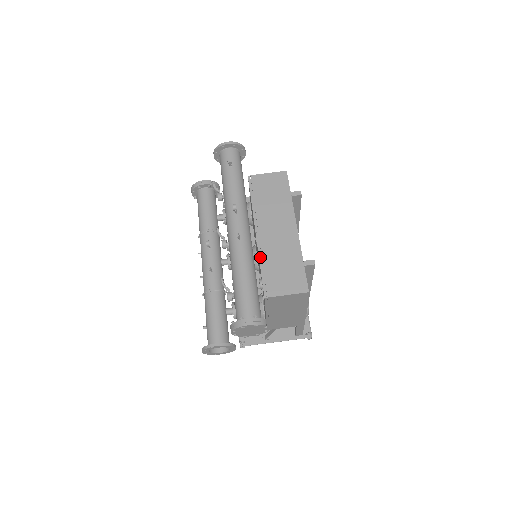
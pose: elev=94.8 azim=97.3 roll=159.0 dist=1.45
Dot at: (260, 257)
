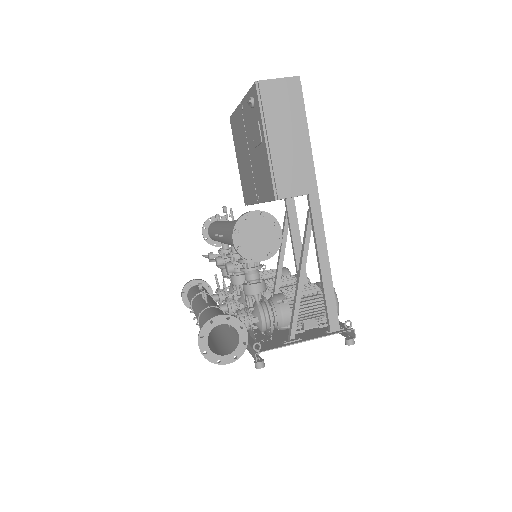
Dot at: (247, 94)
